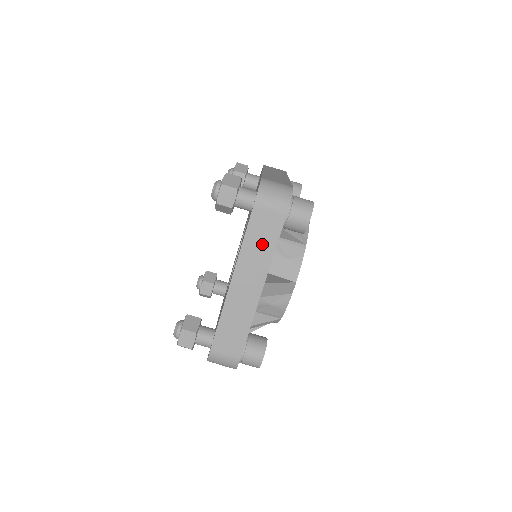
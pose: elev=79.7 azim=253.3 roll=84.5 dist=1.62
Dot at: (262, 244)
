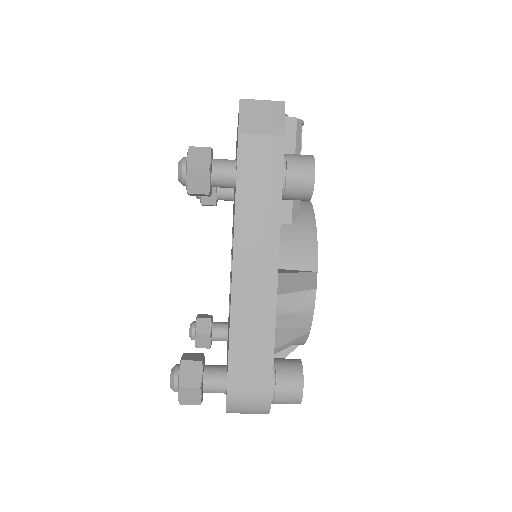
Dot at: occluded
